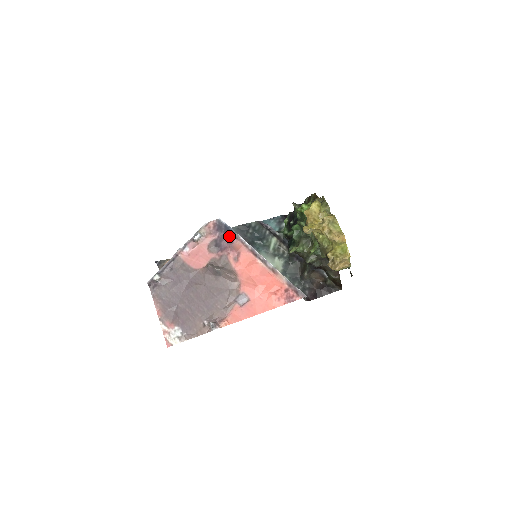
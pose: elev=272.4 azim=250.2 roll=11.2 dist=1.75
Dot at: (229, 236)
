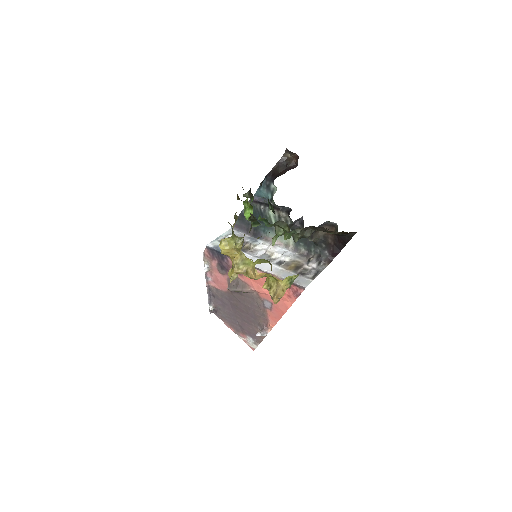
Dot at: (222, 257)
